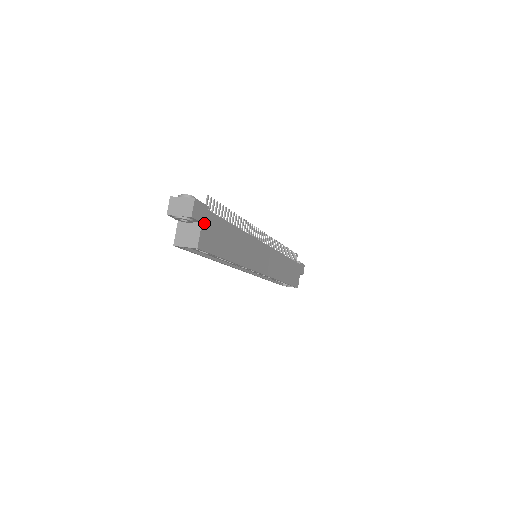
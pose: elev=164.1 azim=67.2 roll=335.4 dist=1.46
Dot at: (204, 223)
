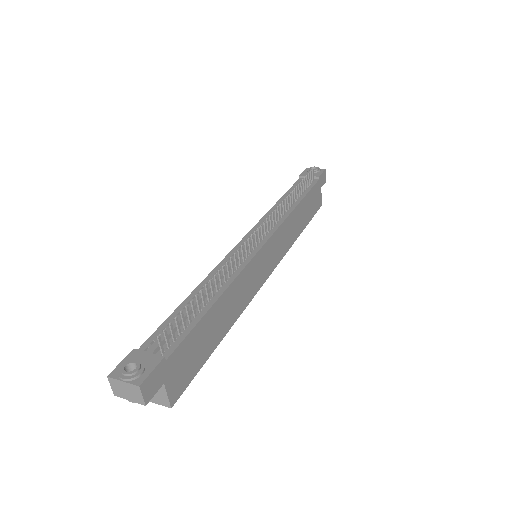
Dot at: (167, 378)
